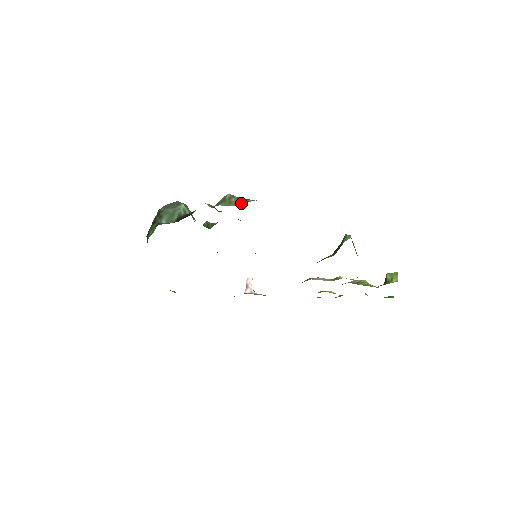
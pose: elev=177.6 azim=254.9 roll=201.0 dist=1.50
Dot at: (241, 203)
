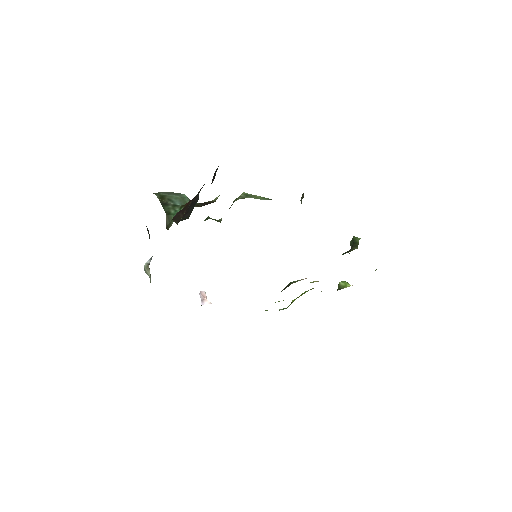
Dot at: occluded
